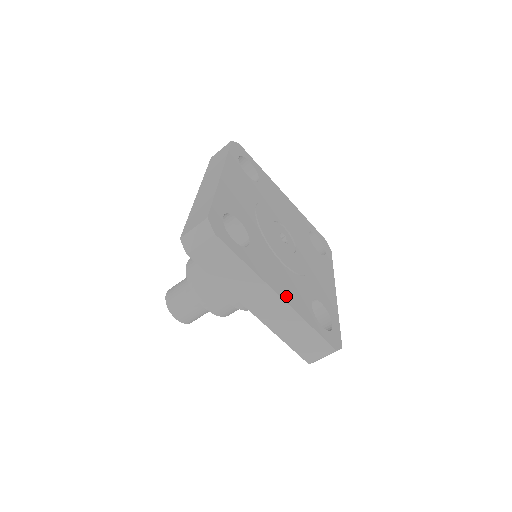
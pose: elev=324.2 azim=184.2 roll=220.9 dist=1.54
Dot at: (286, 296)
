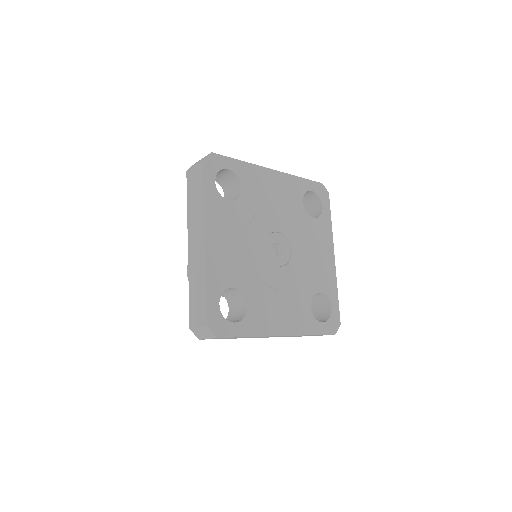
Dot at: (287, 328)
